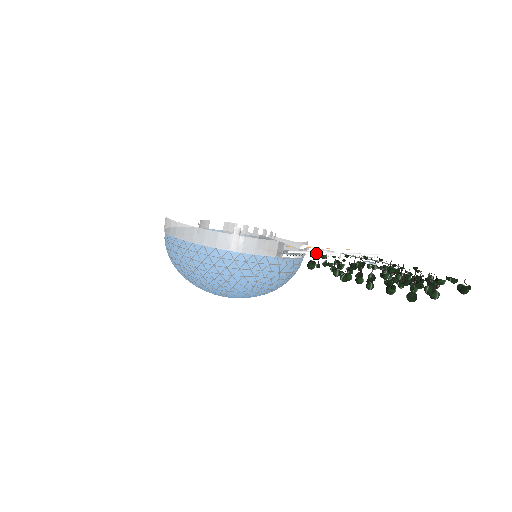
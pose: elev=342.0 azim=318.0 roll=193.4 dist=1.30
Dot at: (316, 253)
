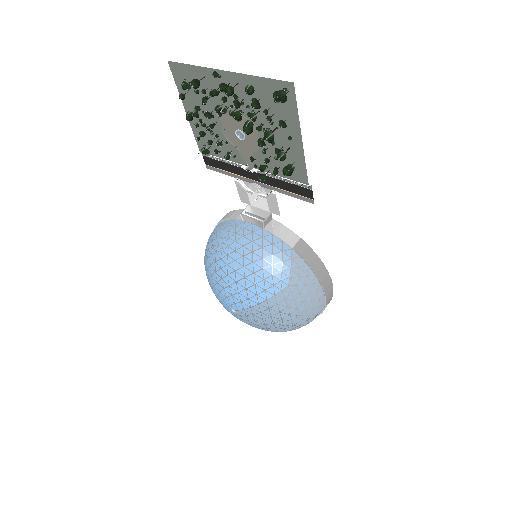
Dot at: (226, 160)
